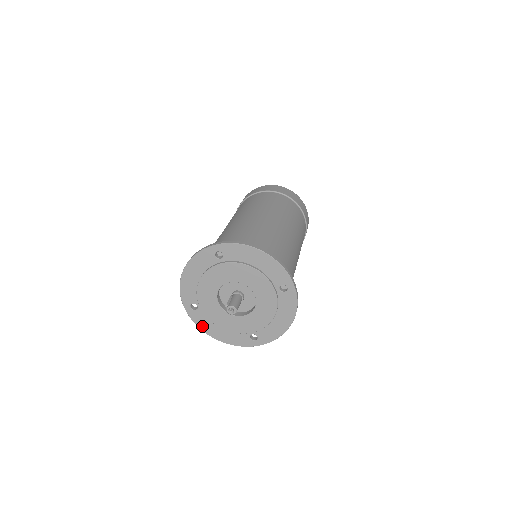
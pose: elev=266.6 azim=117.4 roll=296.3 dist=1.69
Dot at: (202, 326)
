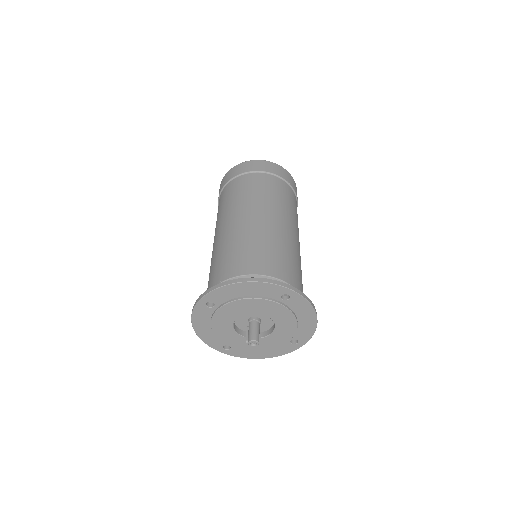
Dot at: (246, 356)
